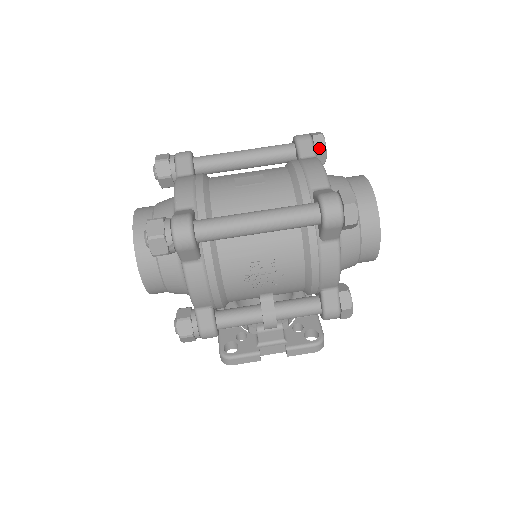
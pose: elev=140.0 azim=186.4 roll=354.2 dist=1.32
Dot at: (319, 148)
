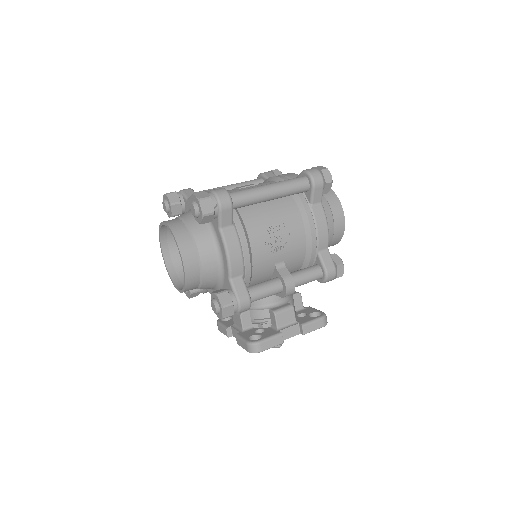
Dot at: occluded
